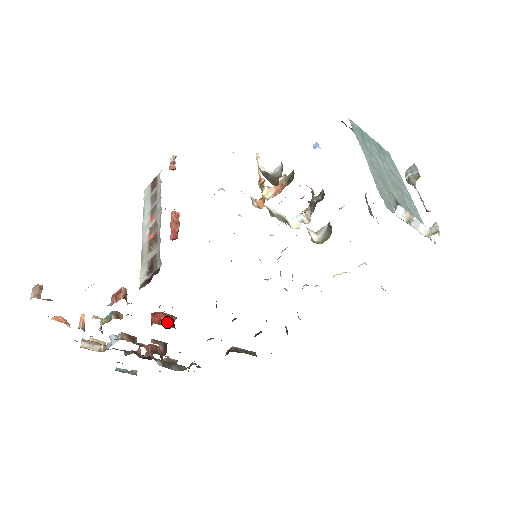
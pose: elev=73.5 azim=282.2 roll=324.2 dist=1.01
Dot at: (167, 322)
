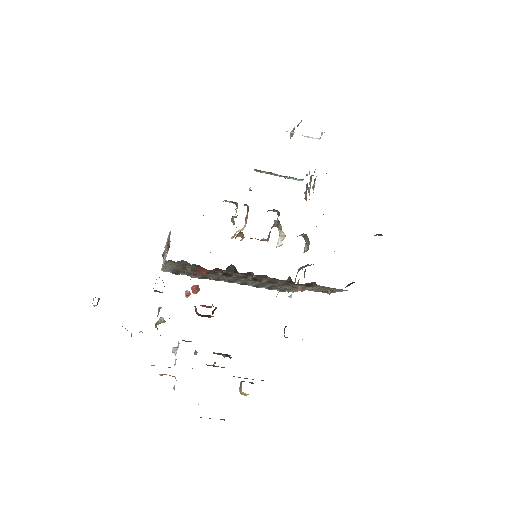
Dot at: (209, 307)
